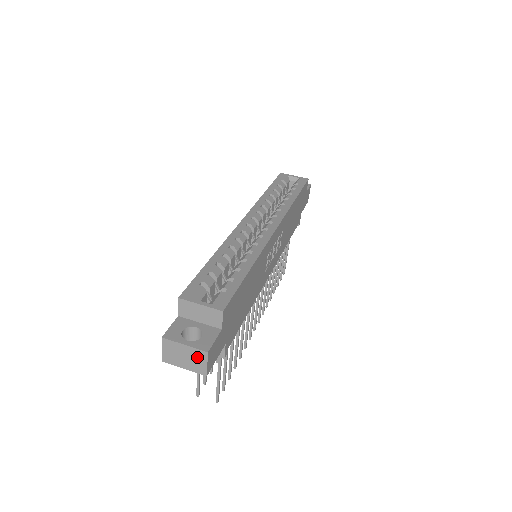
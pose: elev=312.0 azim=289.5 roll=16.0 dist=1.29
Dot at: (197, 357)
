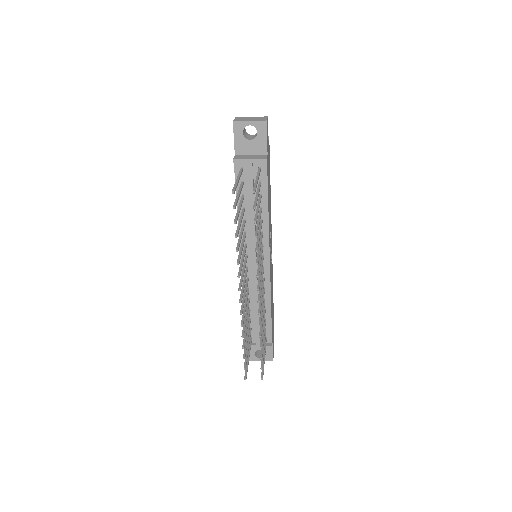
Dot at: (260, 118)
